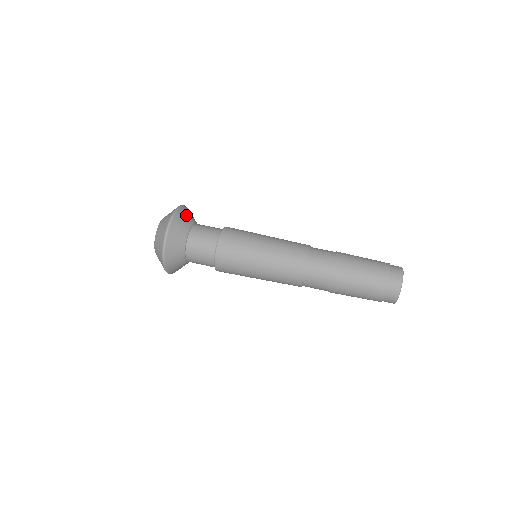
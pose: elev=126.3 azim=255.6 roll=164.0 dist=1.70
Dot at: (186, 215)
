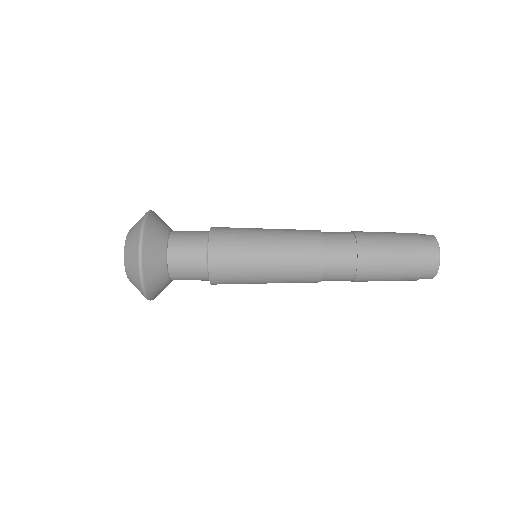
Dot at: (161, 219)
